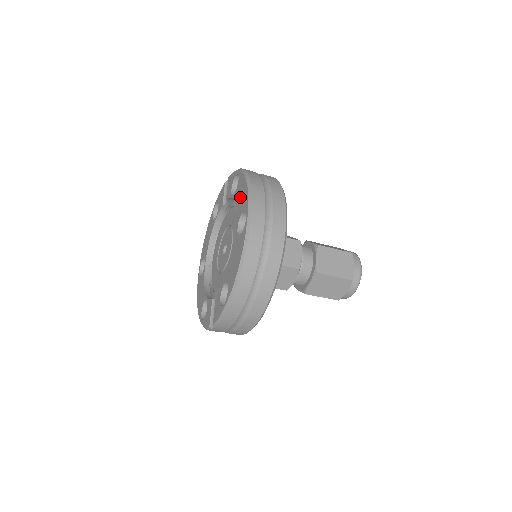
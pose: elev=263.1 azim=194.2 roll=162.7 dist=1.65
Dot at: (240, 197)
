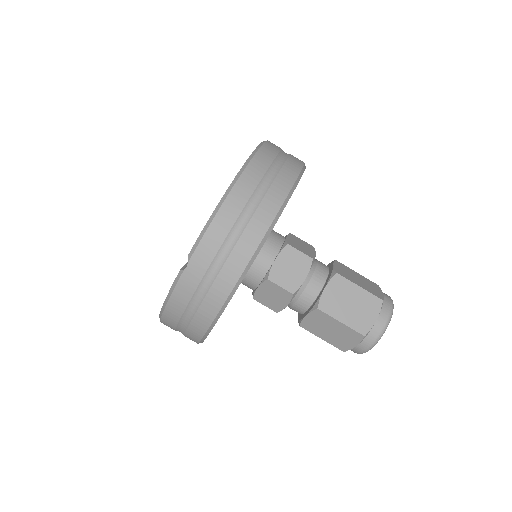
Dot at: occluded
